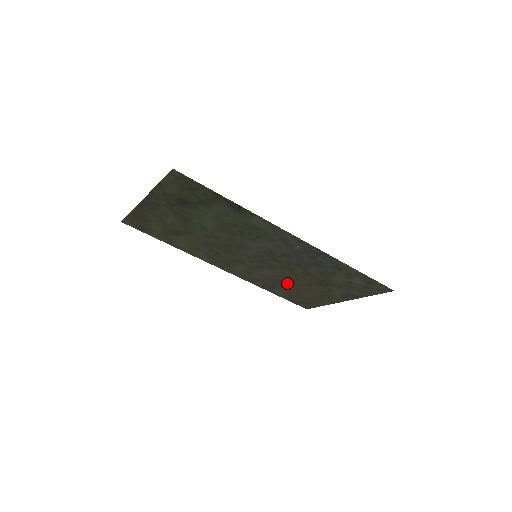
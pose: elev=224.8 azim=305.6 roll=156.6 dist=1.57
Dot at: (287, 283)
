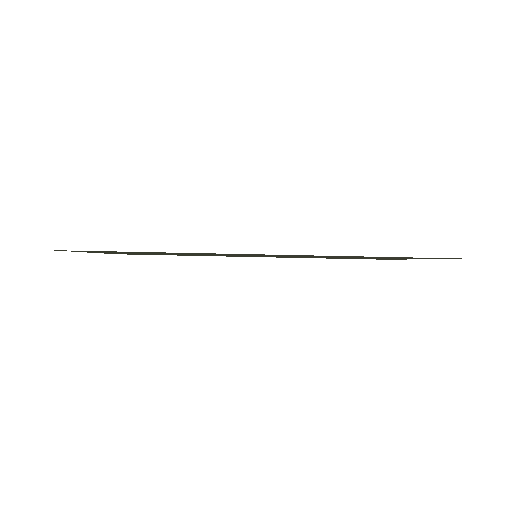
Dot at: occluded
